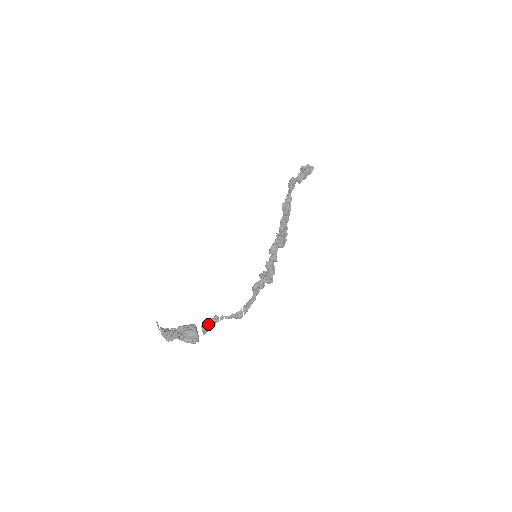
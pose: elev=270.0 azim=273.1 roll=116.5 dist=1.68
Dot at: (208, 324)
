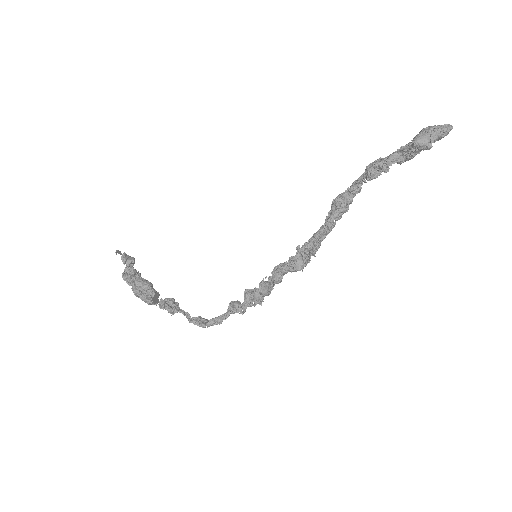
Dot at: (165, 308)
